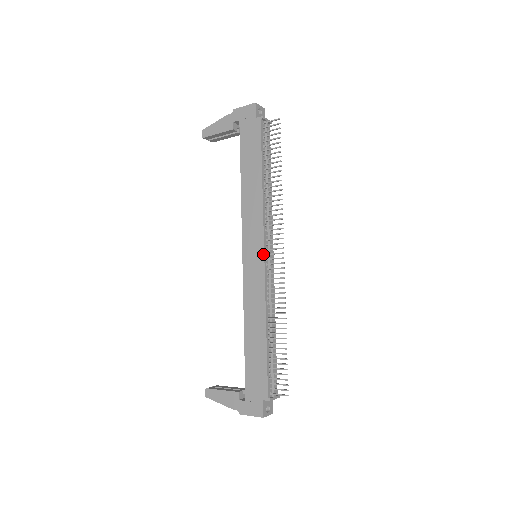
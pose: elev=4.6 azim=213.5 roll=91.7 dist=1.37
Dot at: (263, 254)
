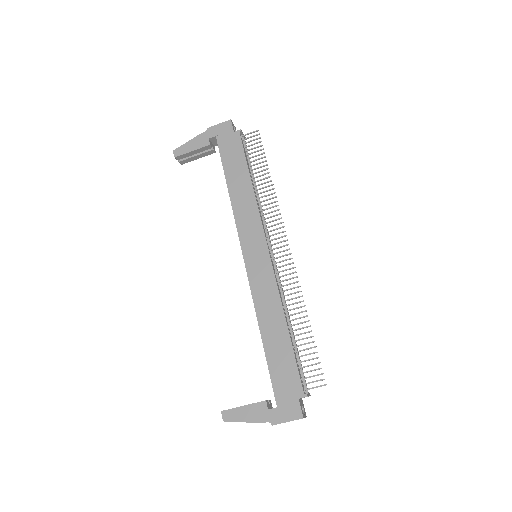
Dot at: (267, 249)
